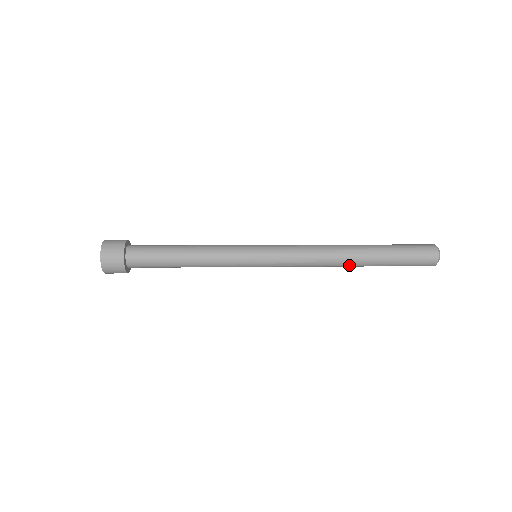
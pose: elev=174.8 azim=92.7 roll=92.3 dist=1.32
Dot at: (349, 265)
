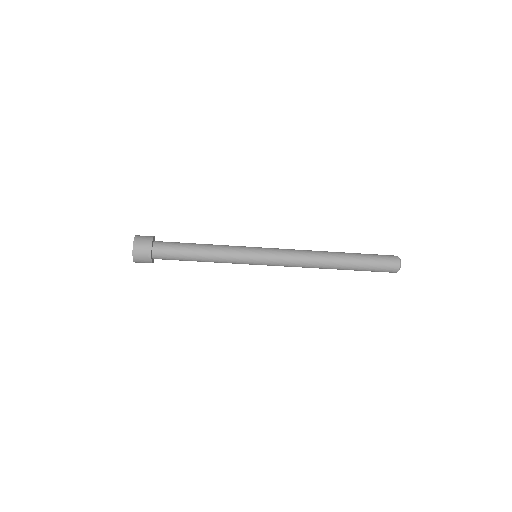
Dot at: (331, 257)
